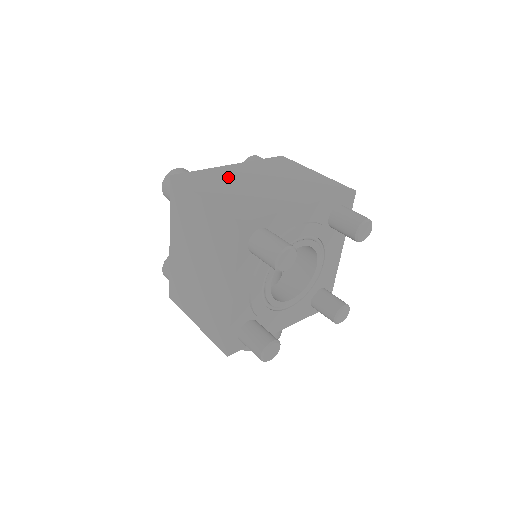
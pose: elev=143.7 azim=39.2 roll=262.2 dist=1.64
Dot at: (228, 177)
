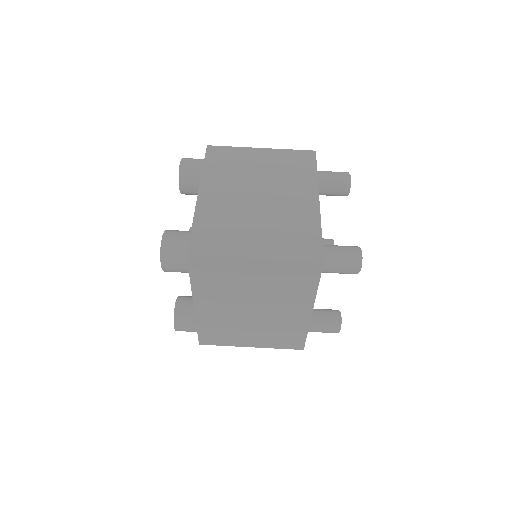
Dot at: (226, 214)
